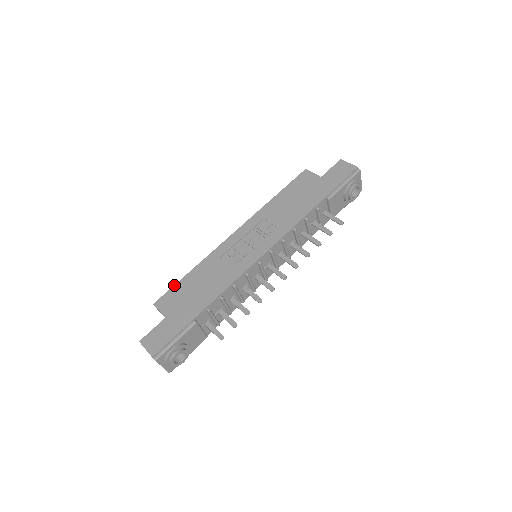
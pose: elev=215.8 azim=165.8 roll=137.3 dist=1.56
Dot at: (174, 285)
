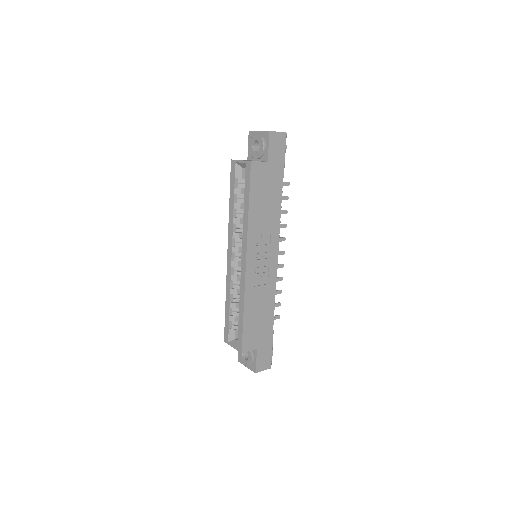
Dot at: (243, 331)
